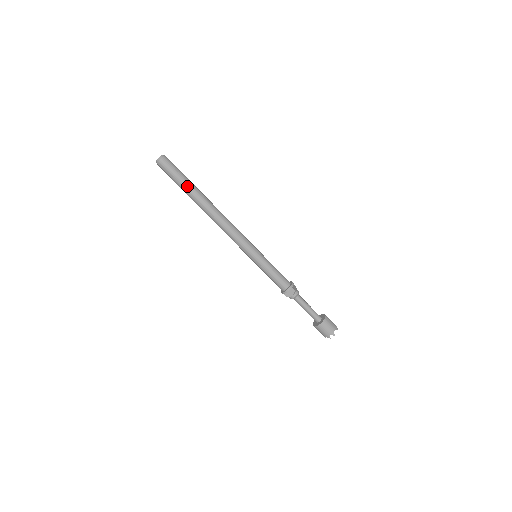
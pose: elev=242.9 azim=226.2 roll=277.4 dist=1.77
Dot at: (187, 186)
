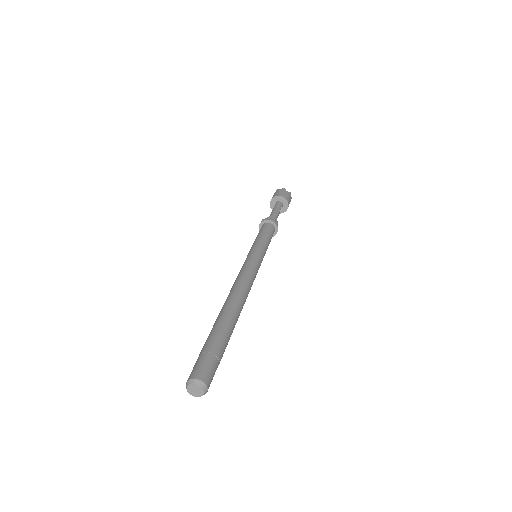
Dot at: occluded
